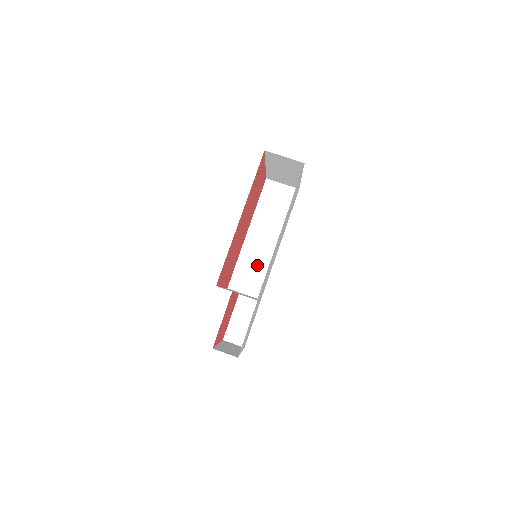
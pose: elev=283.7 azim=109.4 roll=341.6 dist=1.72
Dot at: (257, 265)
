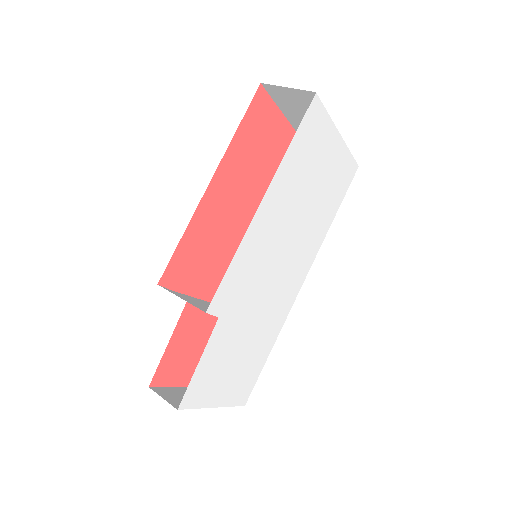
Dot at: occluded
